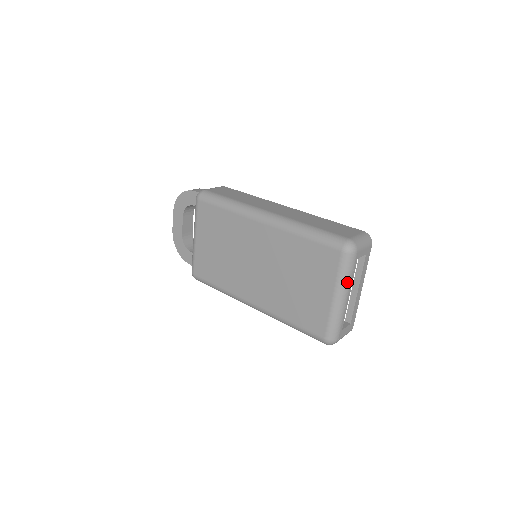
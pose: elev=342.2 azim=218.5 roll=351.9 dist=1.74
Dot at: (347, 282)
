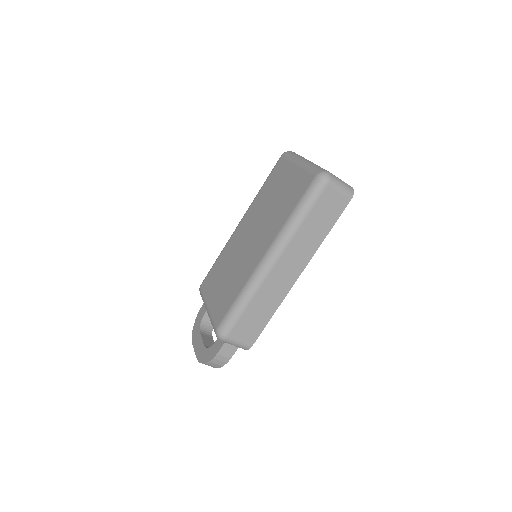
Dot at: (300, 157)
